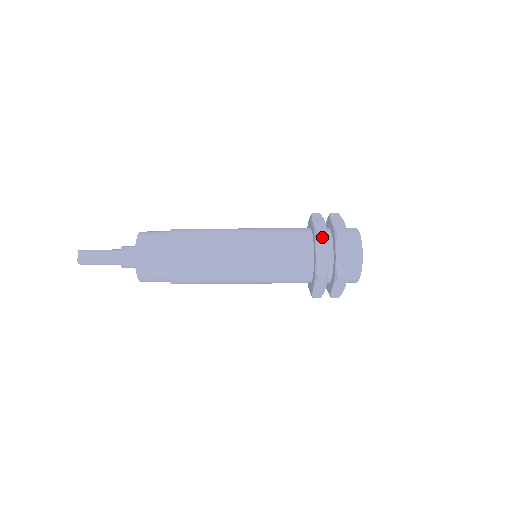
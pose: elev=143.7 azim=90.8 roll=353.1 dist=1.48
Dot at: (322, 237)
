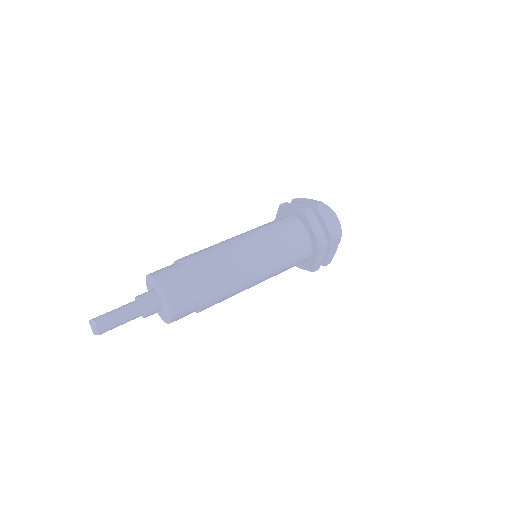
Dot at: (309, 213)
